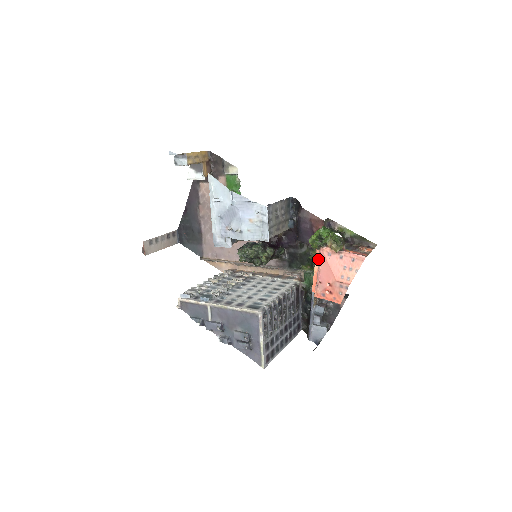
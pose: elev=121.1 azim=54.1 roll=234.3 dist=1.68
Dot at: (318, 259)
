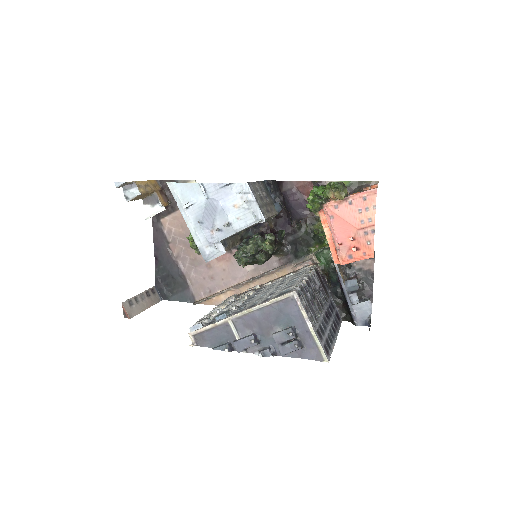
Dot at: (325, 223)
